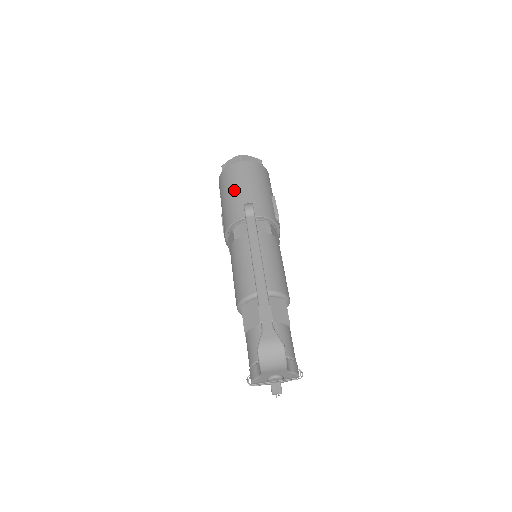
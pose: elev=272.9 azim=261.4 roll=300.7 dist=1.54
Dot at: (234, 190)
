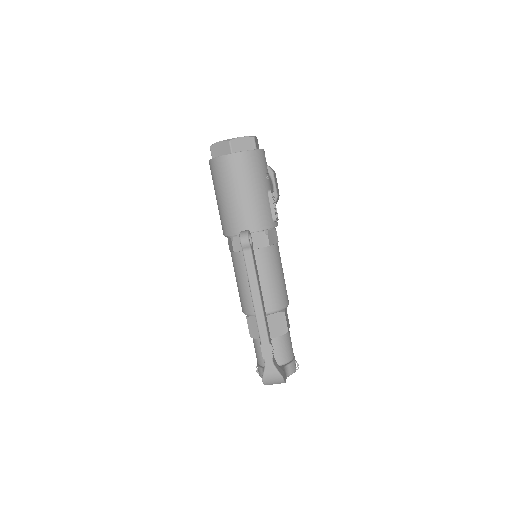
Dot at: (227, 195)
